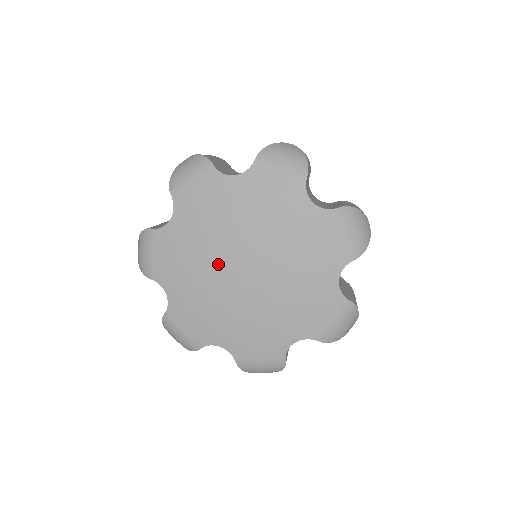
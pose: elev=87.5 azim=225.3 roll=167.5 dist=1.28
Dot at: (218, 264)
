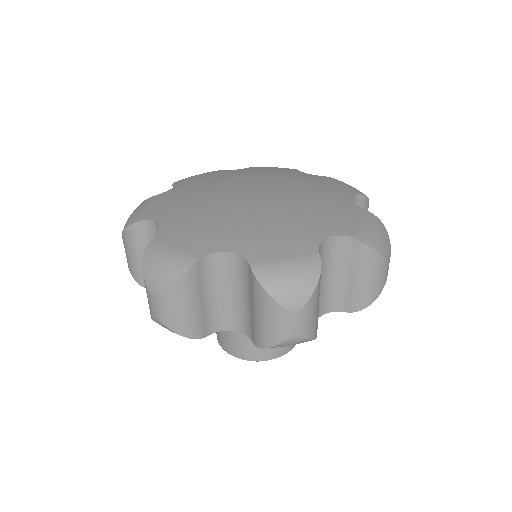
Dot at: (233, 204)
